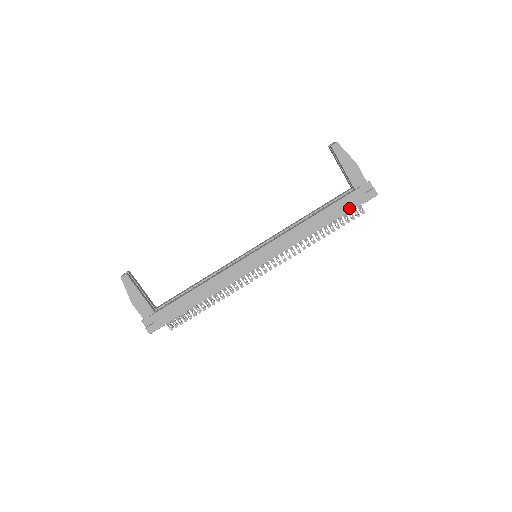
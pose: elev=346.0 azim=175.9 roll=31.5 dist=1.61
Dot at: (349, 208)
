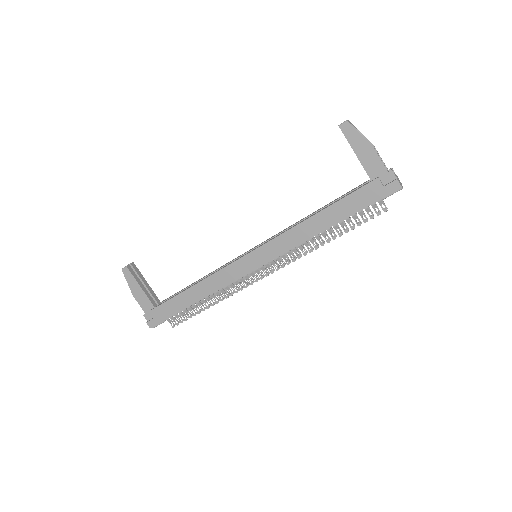
Dot at: (363, 204)
